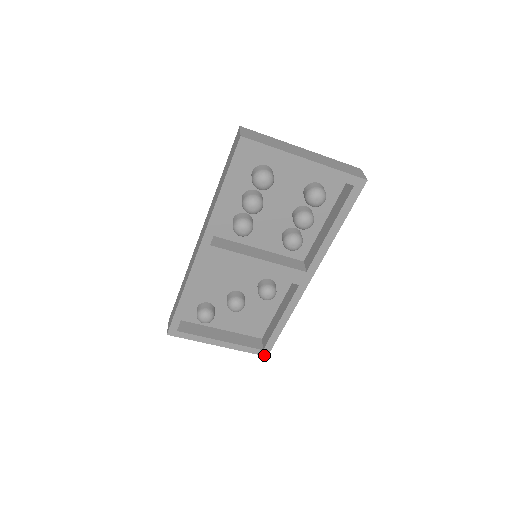
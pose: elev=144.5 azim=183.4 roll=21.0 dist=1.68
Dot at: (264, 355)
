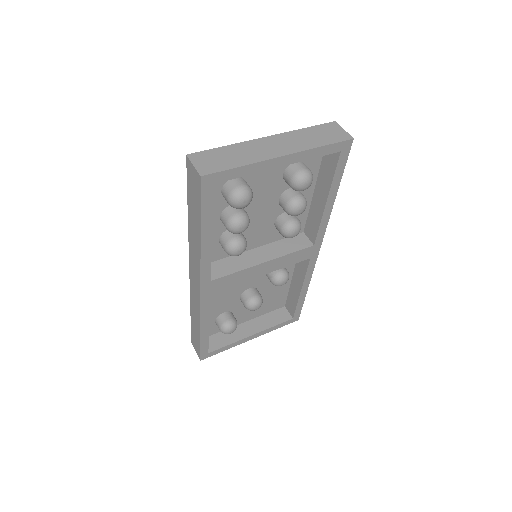
Dot at: occluded
